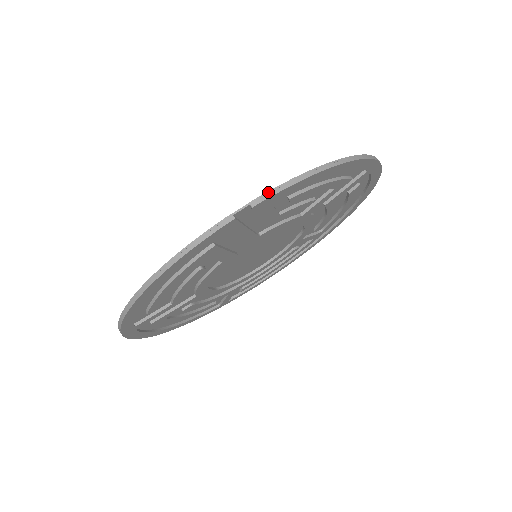
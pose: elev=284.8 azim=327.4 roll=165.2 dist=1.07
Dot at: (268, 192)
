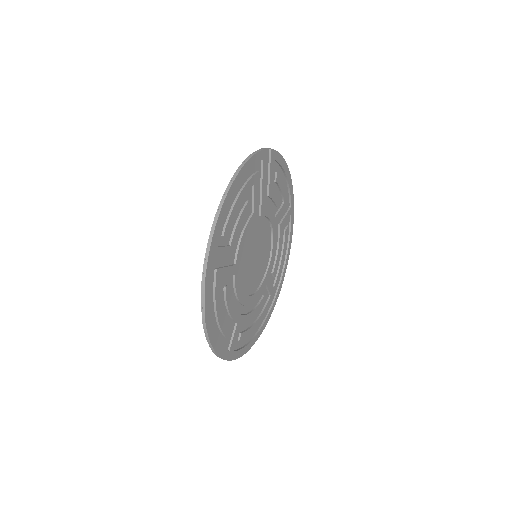
Dot at: (273, 150)
